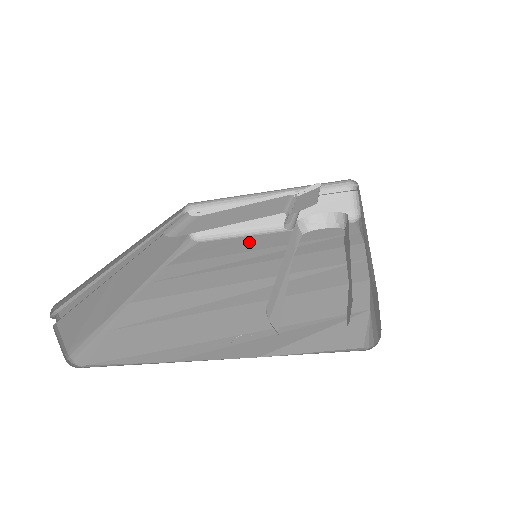
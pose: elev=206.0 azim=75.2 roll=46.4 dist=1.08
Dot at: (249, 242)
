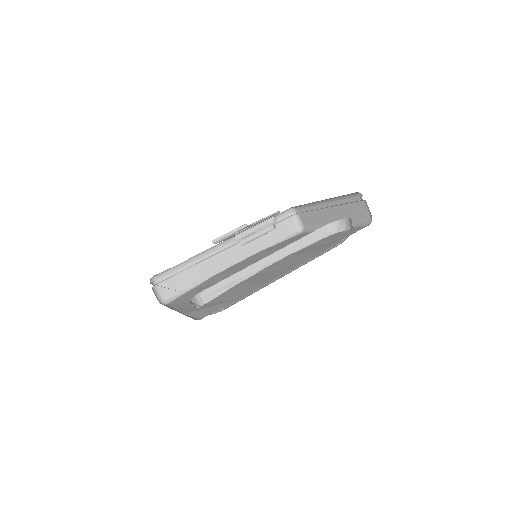
Dot at: occluded
